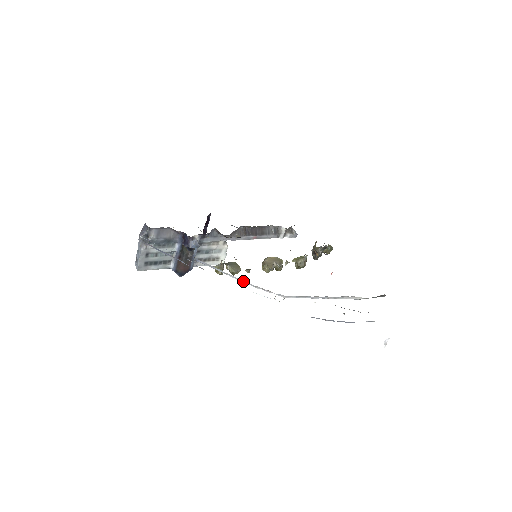
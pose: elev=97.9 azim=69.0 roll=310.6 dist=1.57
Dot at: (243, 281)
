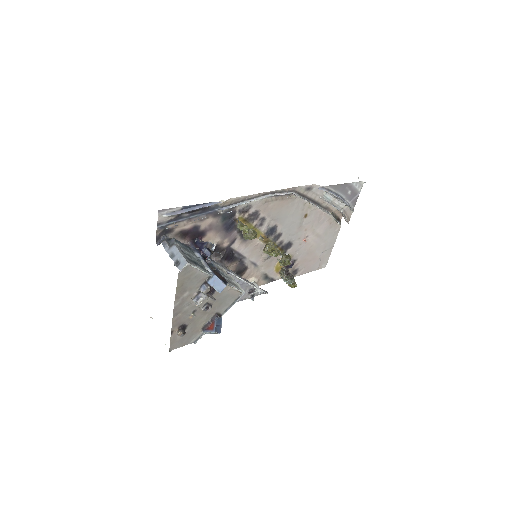
Dot at: (262, 197)
